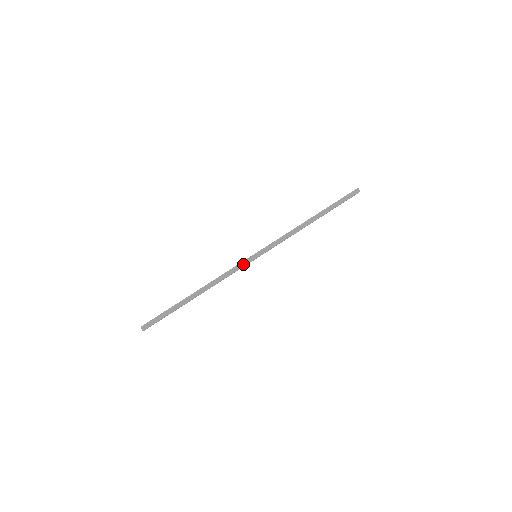
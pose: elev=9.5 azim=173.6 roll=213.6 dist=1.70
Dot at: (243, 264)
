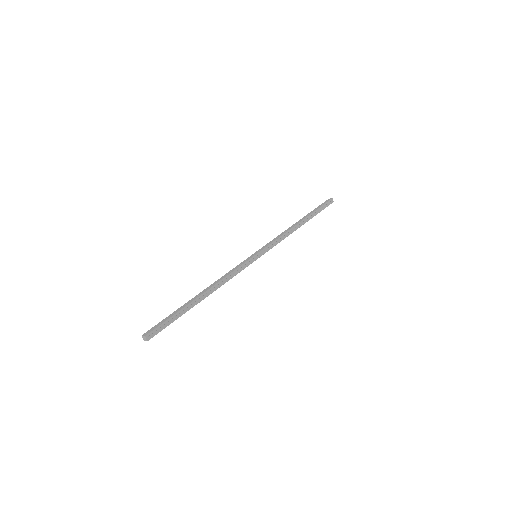
Dot at: (246, 264)
